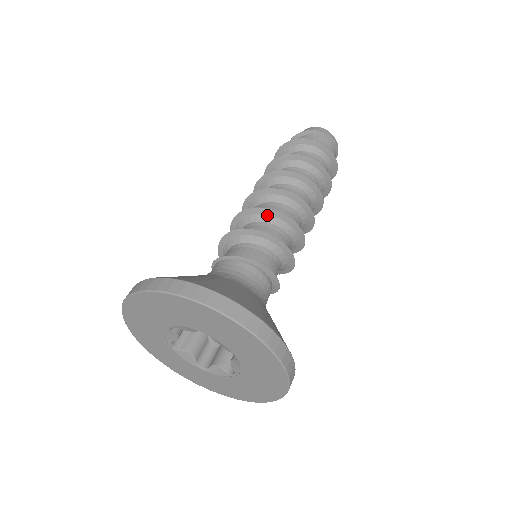
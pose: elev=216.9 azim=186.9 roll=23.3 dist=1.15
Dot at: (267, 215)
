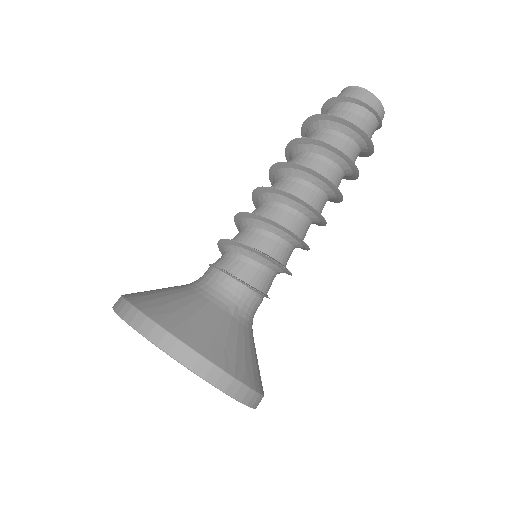
Dot at: (288, 235)
